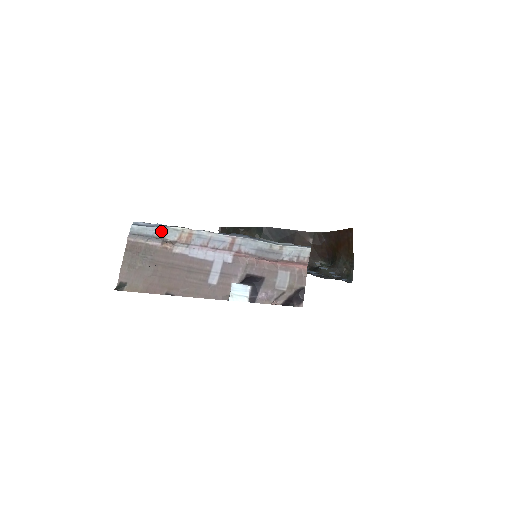
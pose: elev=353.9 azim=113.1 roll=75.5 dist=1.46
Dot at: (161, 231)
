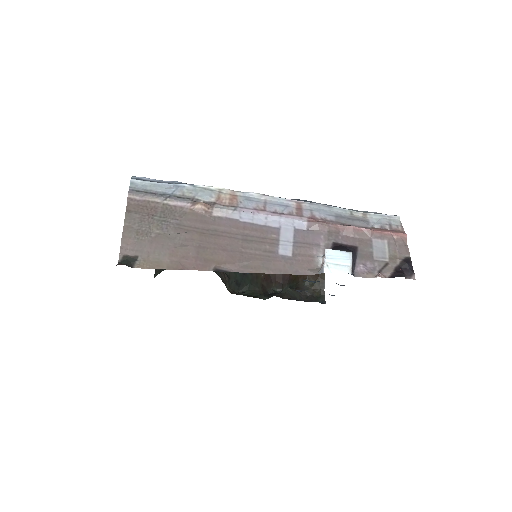
Dot at: (185, 189)
